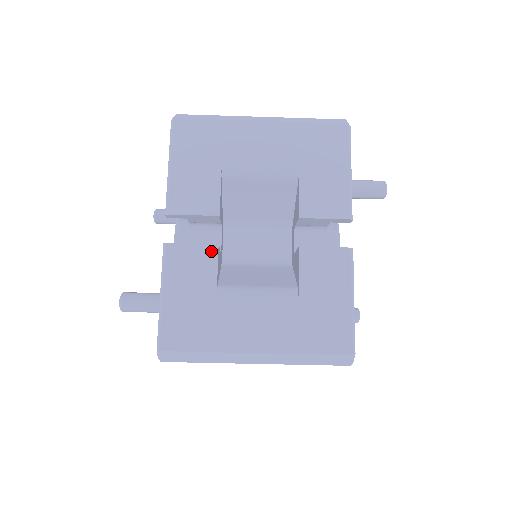
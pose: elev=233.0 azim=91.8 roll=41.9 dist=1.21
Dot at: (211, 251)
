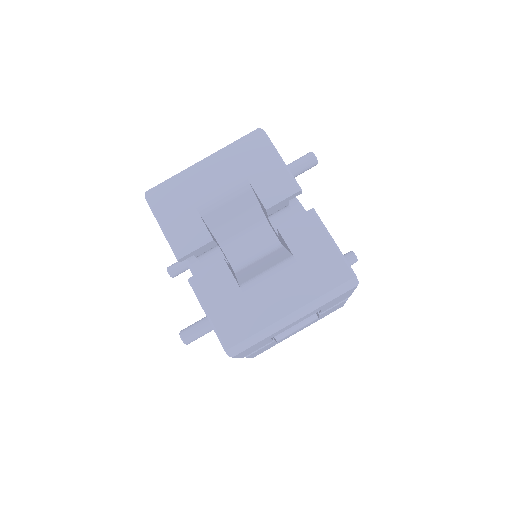
Dot at: (222, 266)
